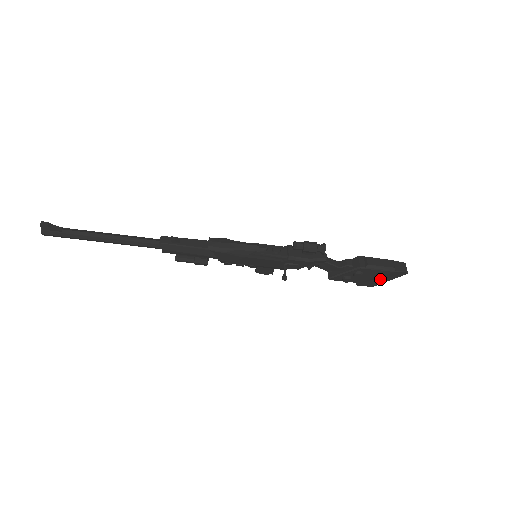
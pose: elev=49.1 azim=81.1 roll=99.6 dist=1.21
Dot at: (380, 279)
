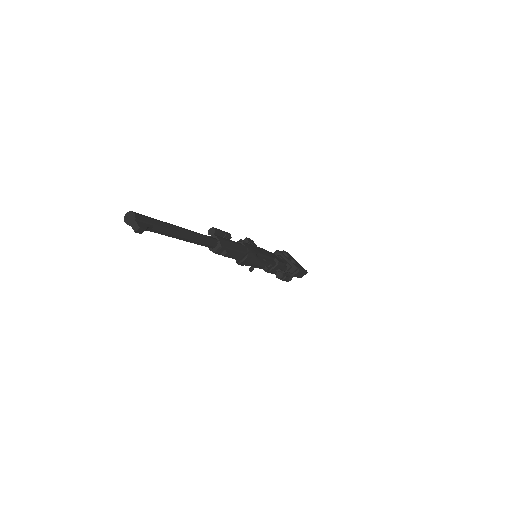
Dot at: occluded
